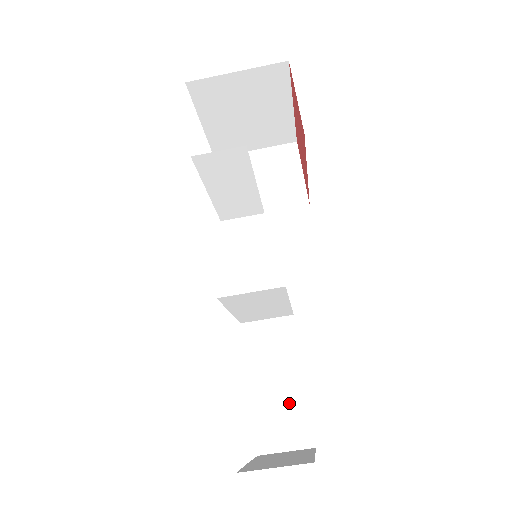
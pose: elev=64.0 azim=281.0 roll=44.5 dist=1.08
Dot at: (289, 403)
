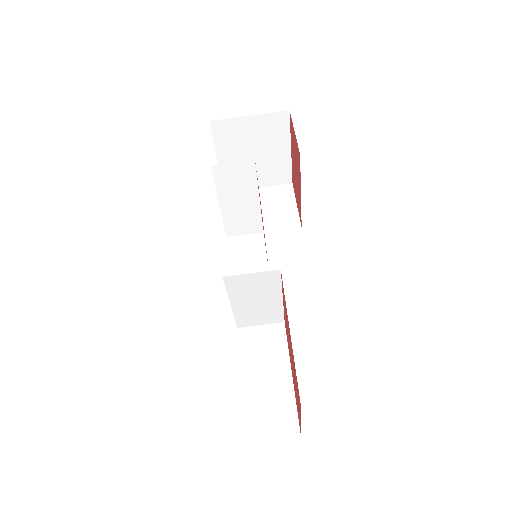
Dot at: (278, 397)
